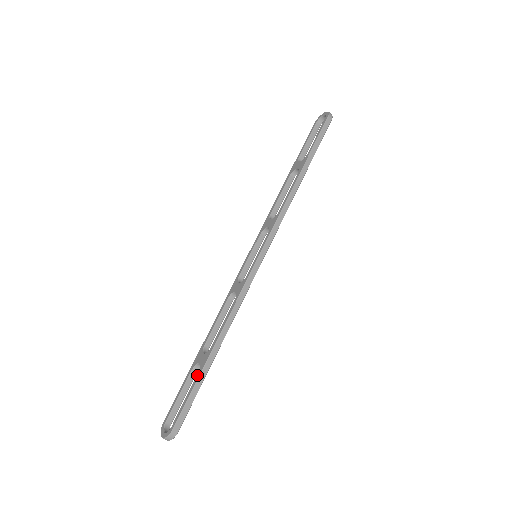
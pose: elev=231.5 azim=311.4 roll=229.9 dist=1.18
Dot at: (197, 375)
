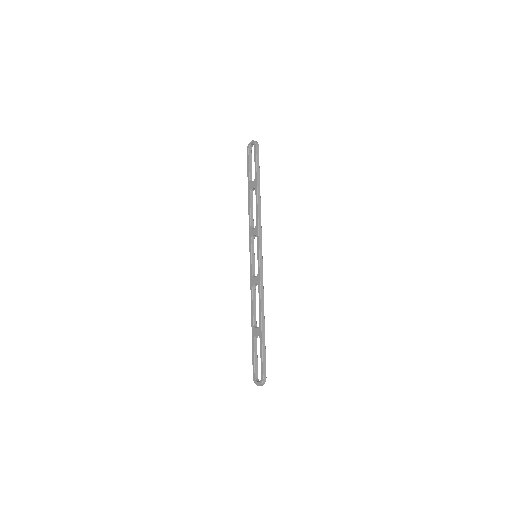
Dot at: (260, 342)
